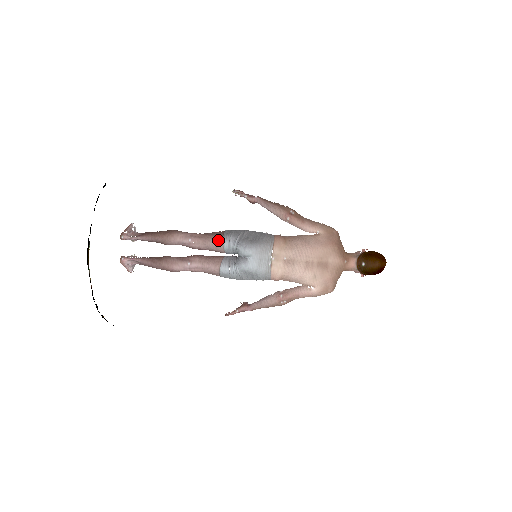
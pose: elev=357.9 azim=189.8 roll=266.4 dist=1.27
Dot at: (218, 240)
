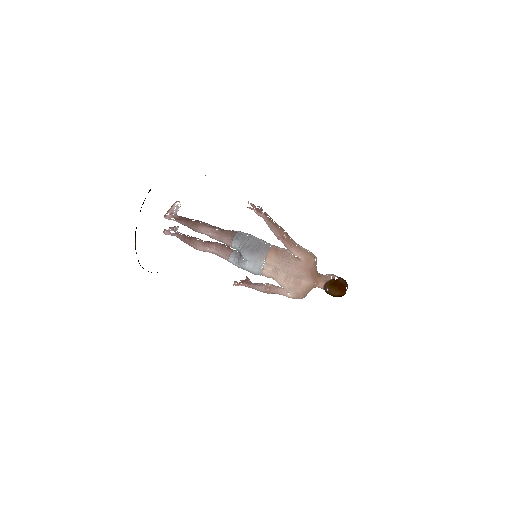
Dot at: (229, 240)
